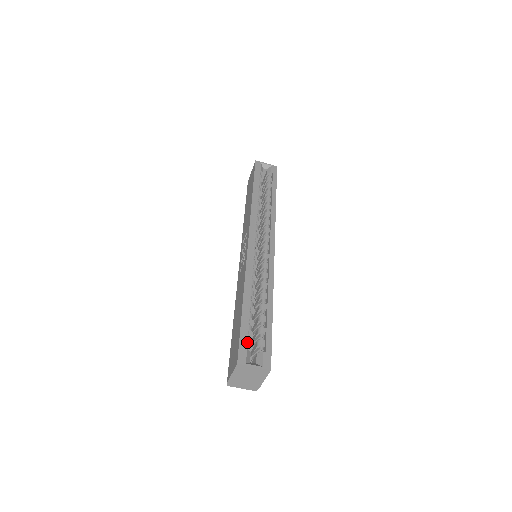
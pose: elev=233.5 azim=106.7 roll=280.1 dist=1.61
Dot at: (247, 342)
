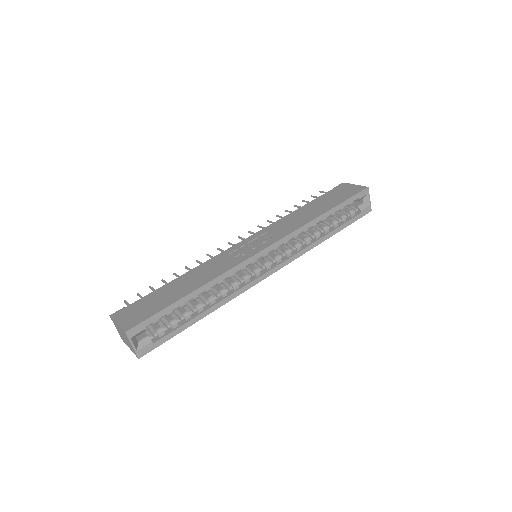
Dot at: (153, 322)
